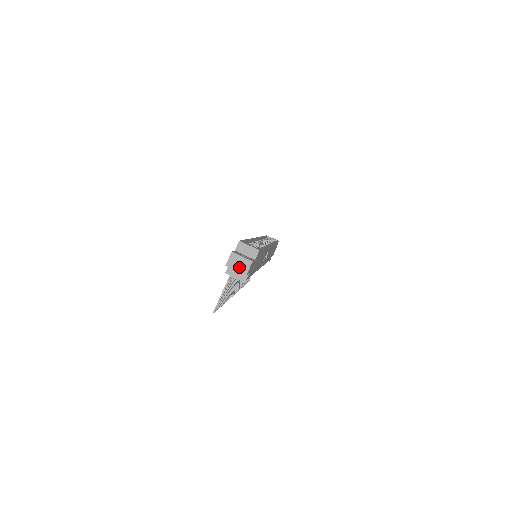
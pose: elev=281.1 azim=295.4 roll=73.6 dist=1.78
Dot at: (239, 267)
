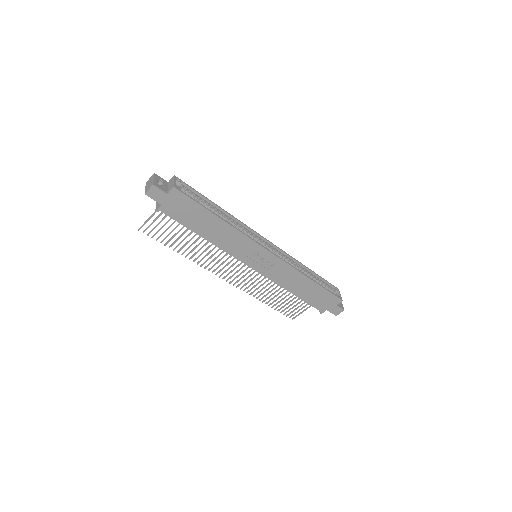
Dot at: (148, 186)
